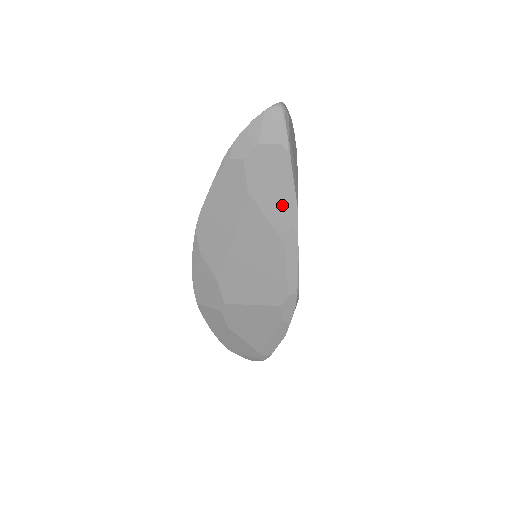
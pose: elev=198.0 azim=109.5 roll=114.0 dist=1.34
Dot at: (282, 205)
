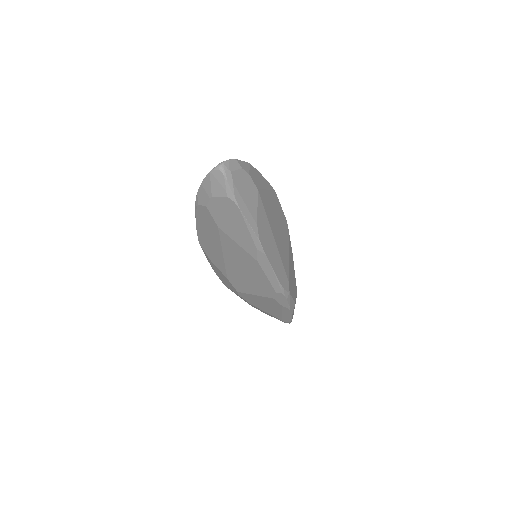
Dot at: (245, 236)
